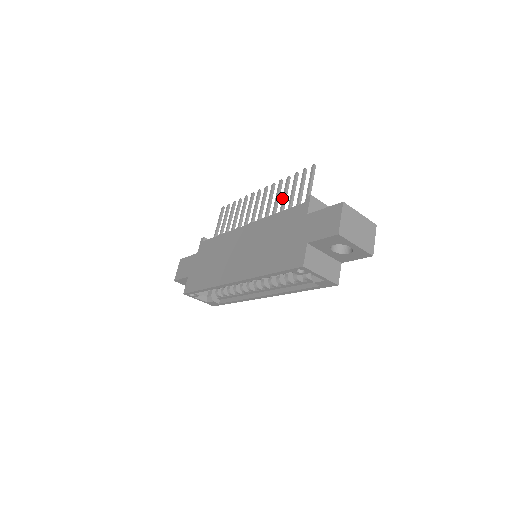
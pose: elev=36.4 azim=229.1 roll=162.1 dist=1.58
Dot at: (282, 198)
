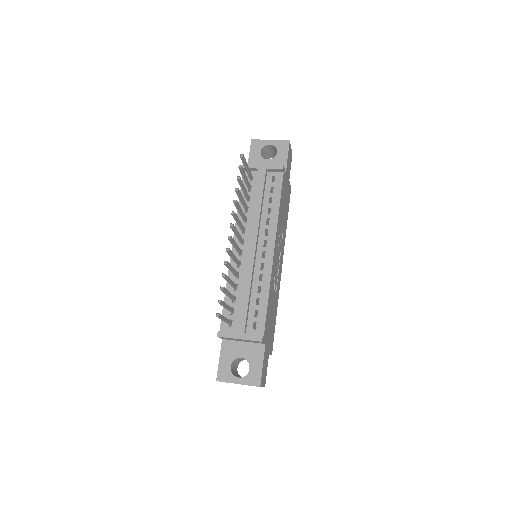
Dot at: occluded
